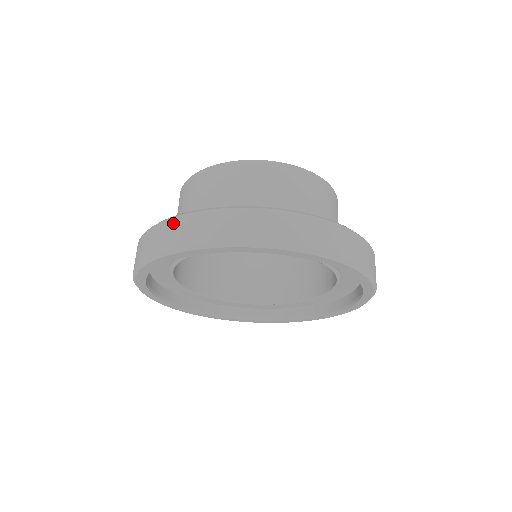
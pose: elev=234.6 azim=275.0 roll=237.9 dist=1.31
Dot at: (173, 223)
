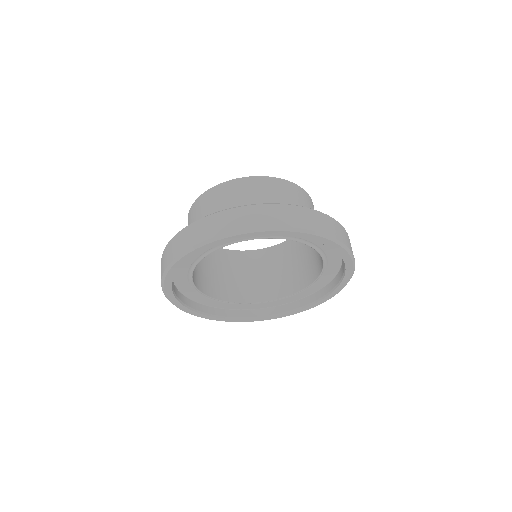
Dot at: (302, 211)
